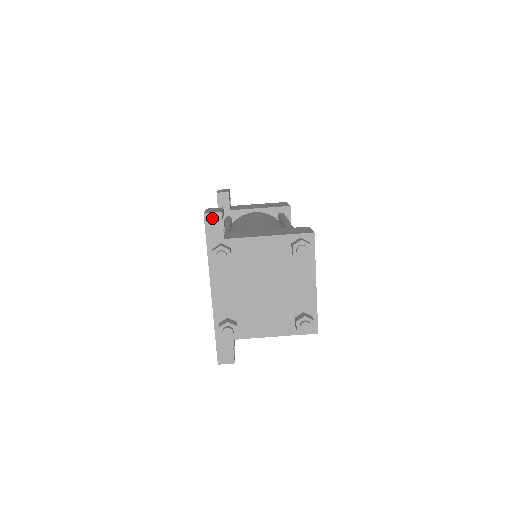
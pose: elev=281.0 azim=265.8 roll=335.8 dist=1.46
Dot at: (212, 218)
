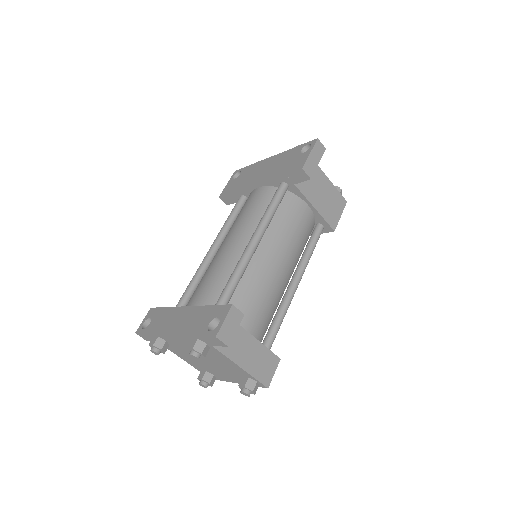
Dot at: (218, 341)
